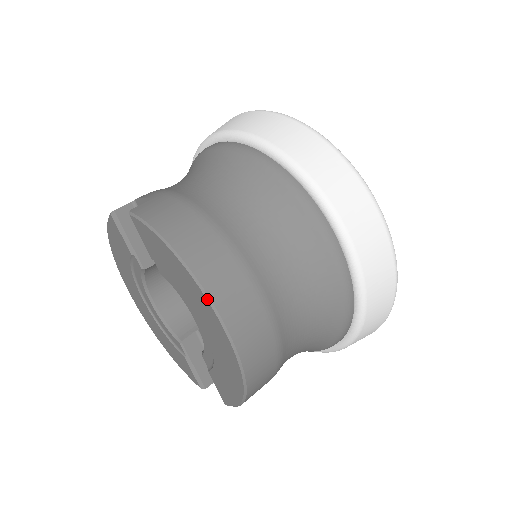
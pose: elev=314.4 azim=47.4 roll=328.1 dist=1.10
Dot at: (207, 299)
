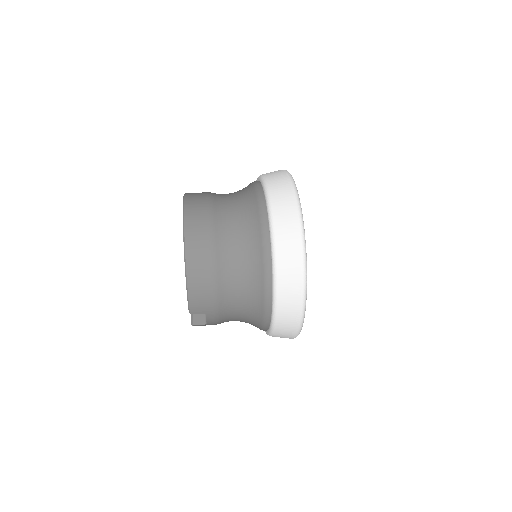
Dot at: (183, 206)
